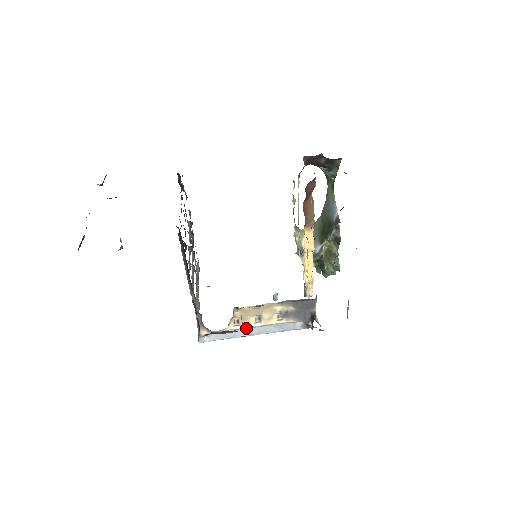
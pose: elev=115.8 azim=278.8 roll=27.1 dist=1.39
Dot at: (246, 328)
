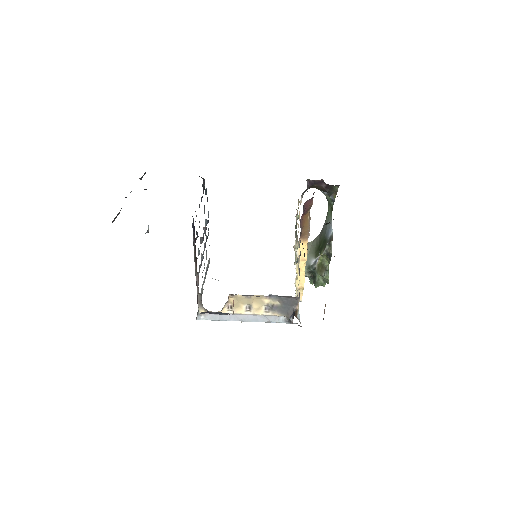
Dot at: (237, 314)
